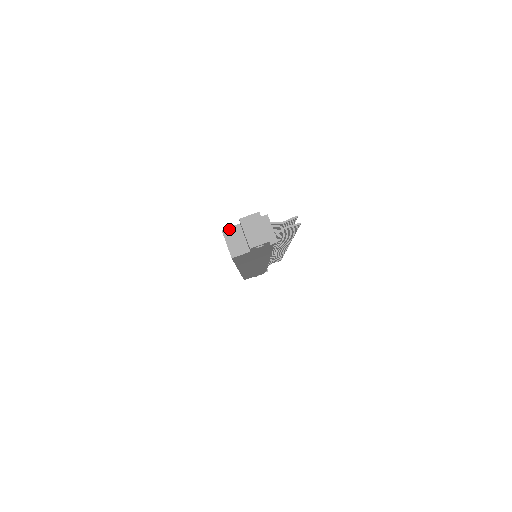
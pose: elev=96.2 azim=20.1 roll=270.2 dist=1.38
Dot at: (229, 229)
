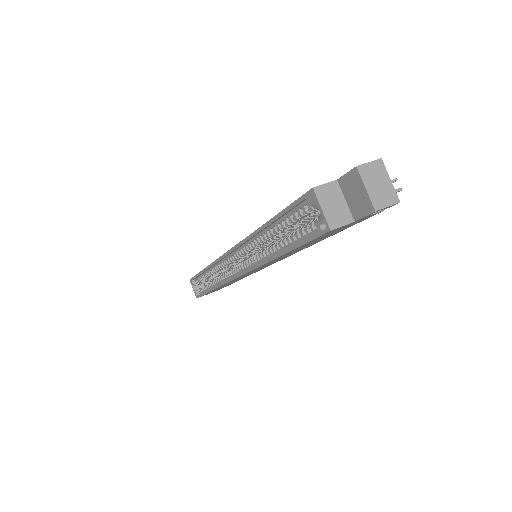
Dot at: (323, 187)
